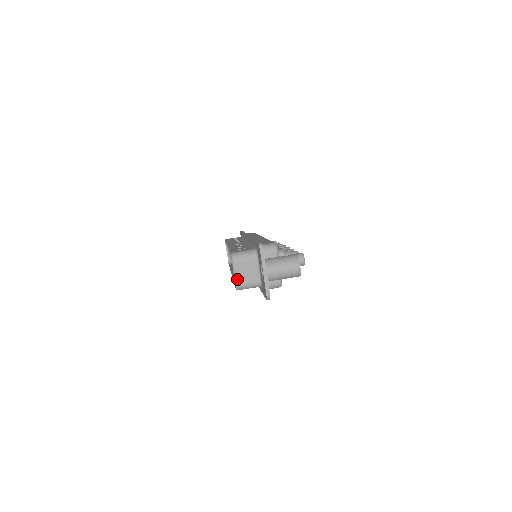
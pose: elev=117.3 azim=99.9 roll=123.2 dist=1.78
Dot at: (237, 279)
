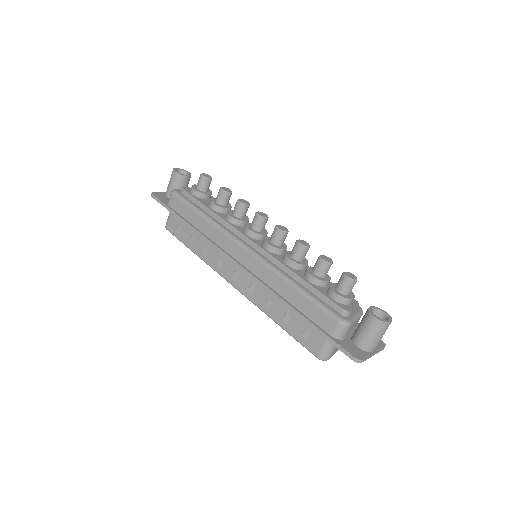
Dot at: occluded
